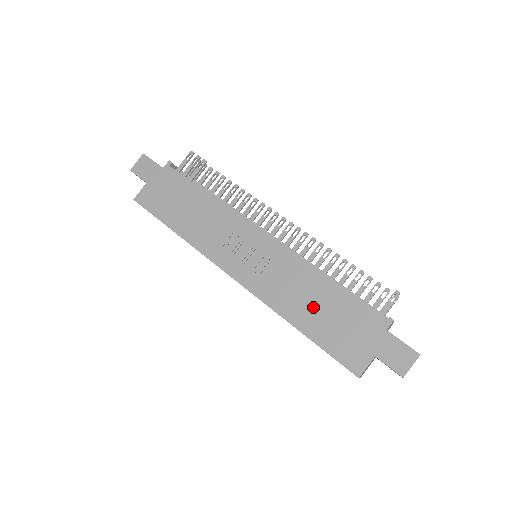
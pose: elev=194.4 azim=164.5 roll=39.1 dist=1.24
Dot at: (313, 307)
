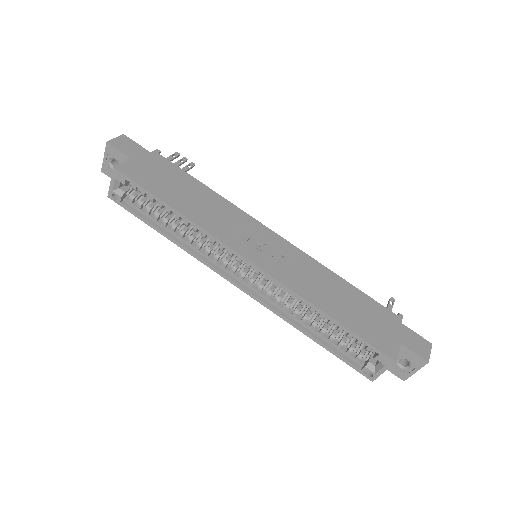
Dot at: (337, 298)
